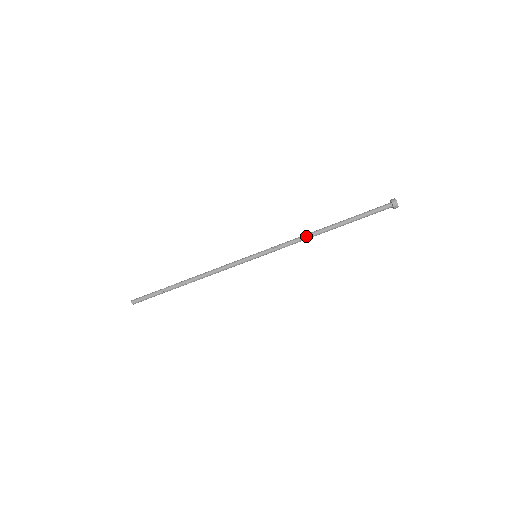
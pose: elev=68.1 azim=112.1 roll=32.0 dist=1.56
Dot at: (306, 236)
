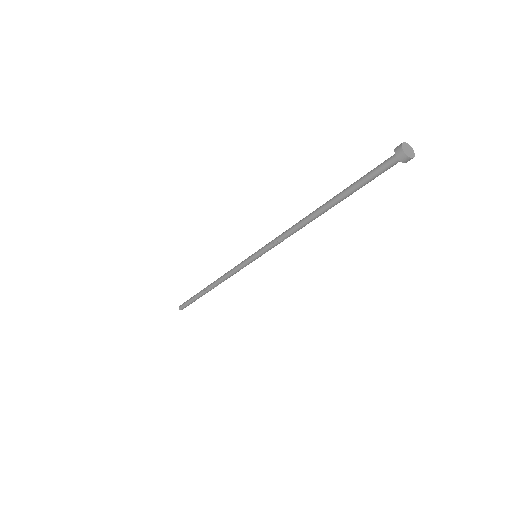
Dot at: (296, 224)
